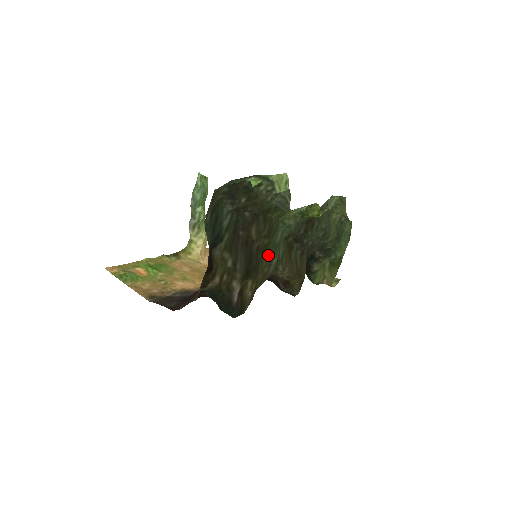
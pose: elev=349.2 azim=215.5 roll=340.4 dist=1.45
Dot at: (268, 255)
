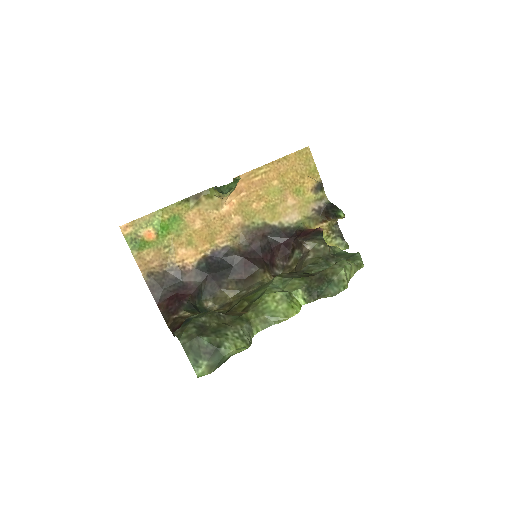
Dot at: (248, 296)
